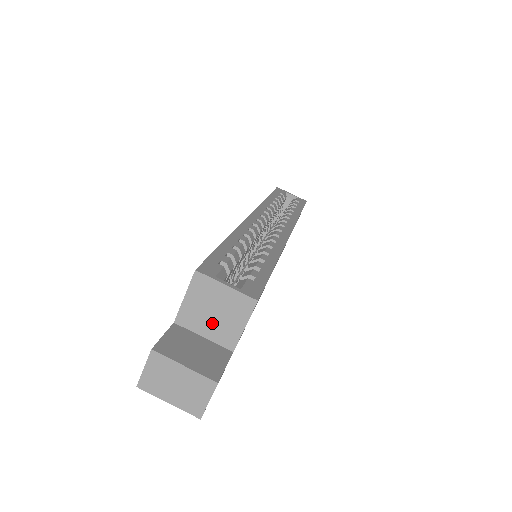
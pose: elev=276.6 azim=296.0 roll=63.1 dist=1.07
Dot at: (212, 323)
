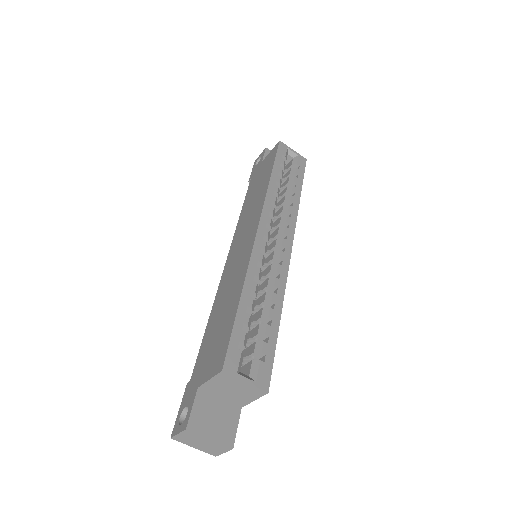
Dot at: (229, 394)
